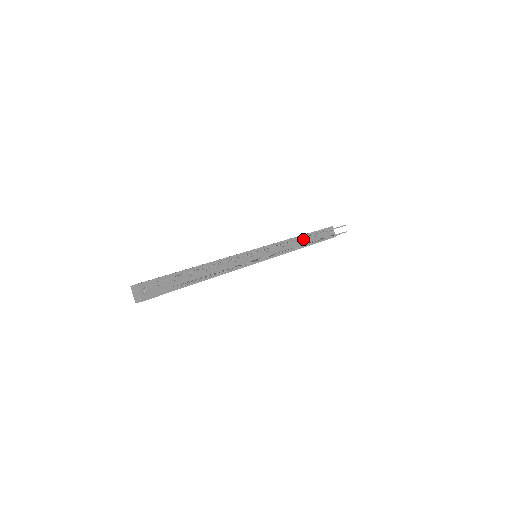
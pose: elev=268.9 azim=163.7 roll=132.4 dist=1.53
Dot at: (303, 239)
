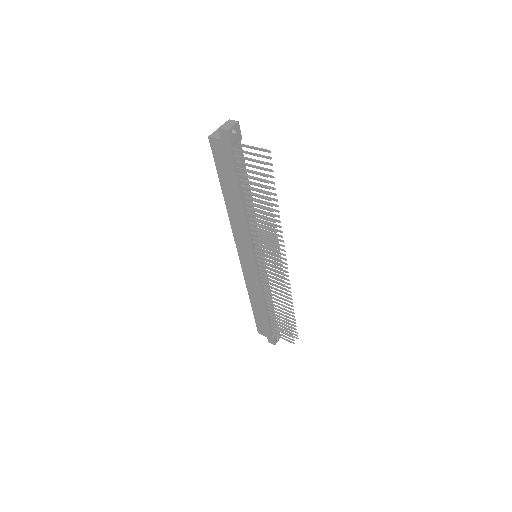
Dot at: occluded
